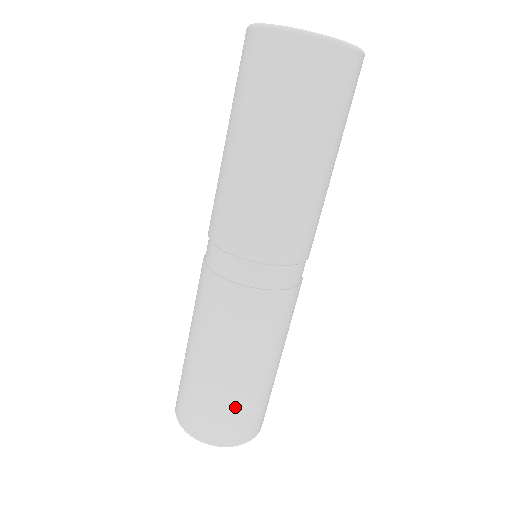
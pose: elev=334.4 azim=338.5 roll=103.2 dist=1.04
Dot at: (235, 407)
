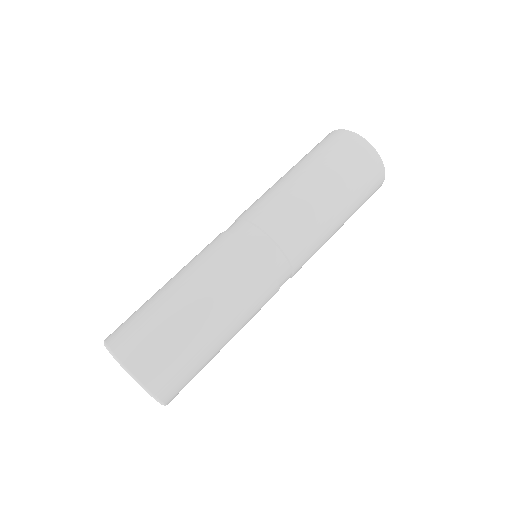
Dot at: (181, 348)
